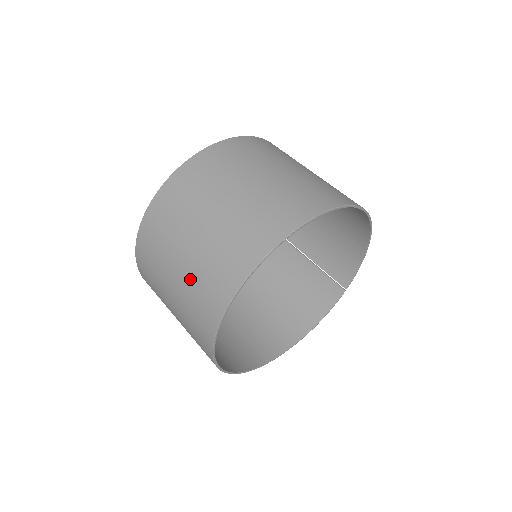
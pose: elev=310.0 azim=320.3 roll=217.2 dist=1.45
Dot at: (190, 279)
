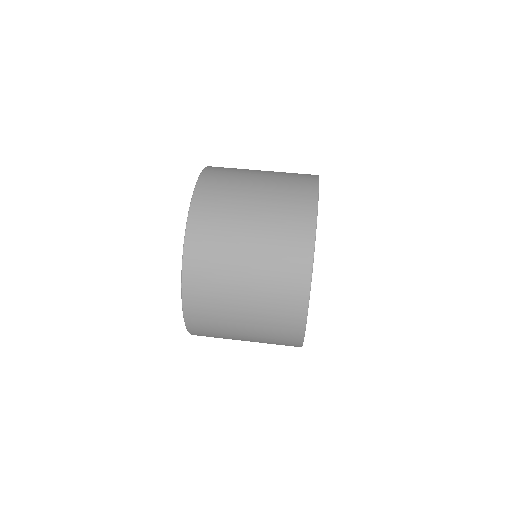
Dot at: (265, 273)
